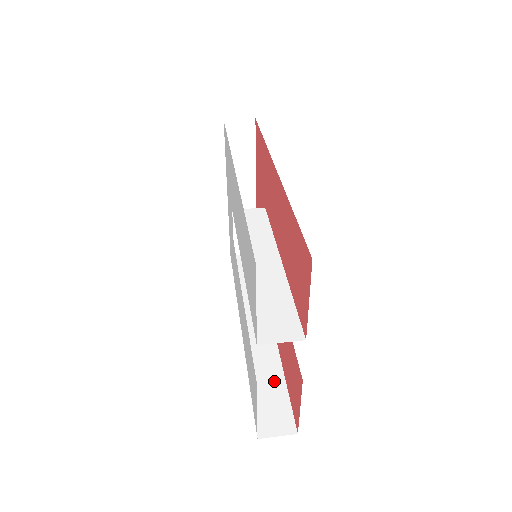
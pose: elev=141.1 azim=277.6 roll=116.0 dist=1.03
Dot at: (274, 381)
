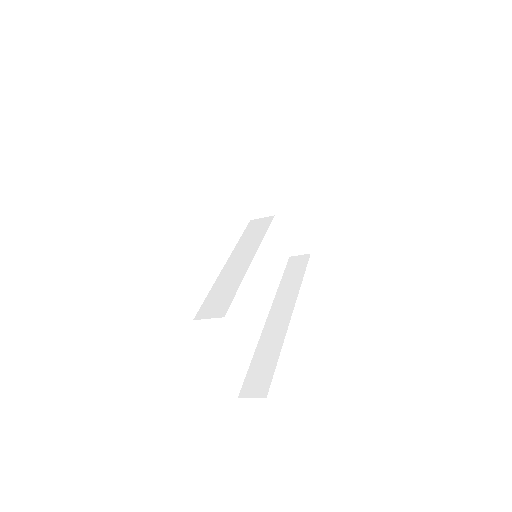
Dot at: (270, 357)
